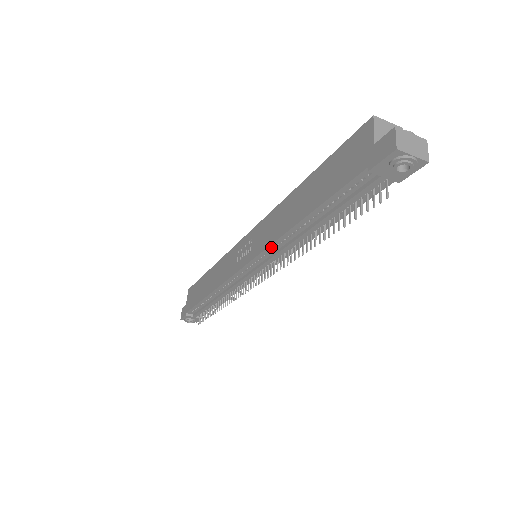
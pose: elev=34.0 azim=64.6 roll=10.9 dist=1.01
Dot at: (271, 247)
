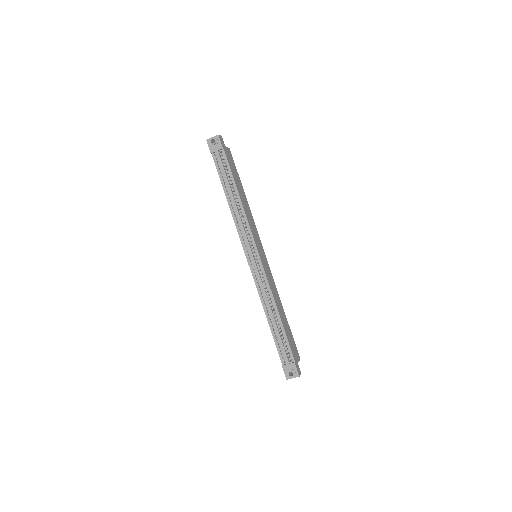
Dot at: (238, 228)
